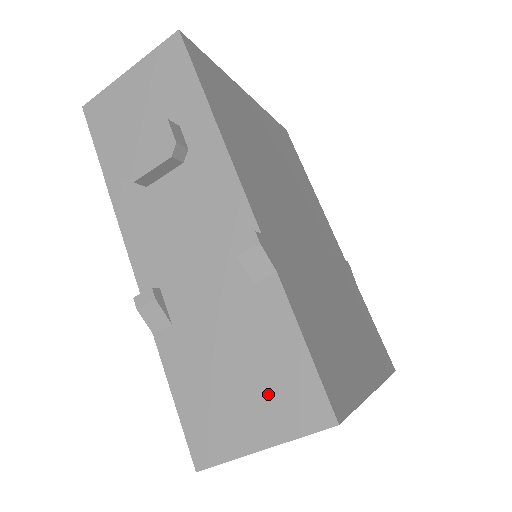
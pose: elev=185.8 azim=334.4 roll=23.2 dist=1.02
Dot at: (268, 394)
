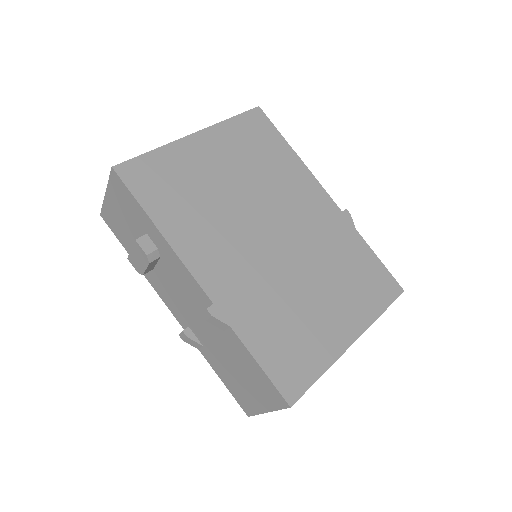
Dot at: (257, 388)
